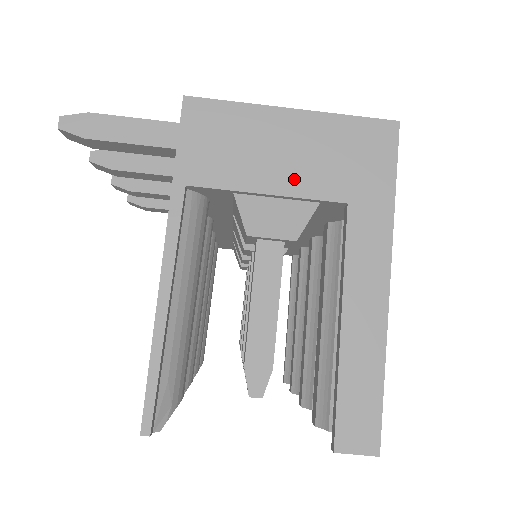
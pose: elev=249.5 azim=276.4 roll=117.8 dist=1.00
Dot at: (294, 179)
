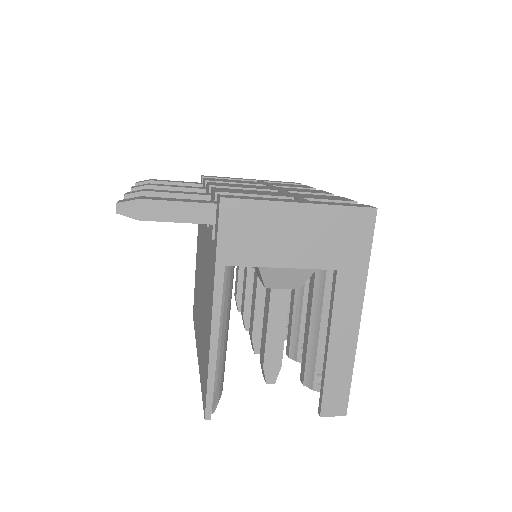
Dot at: (301, 256)
